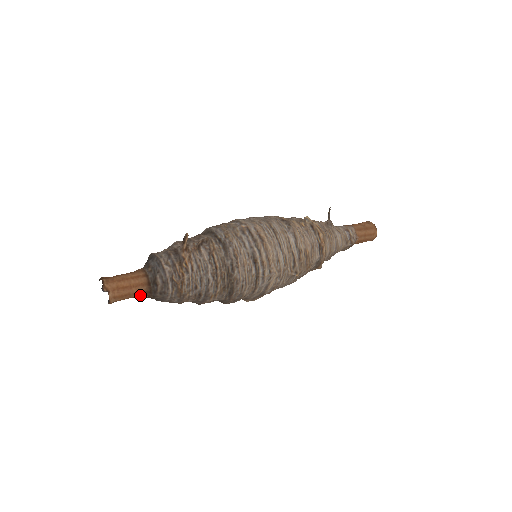
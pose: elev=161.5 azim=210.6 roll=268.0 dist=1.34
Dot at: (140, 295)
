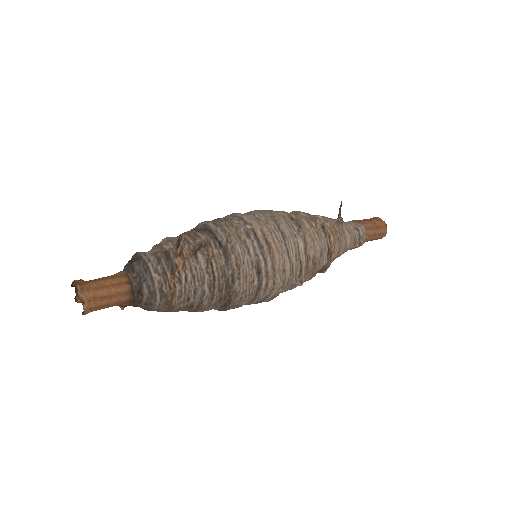
Dot at: (121, 304)
